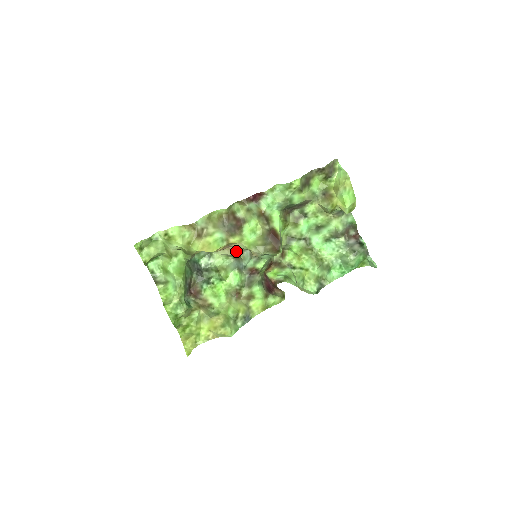
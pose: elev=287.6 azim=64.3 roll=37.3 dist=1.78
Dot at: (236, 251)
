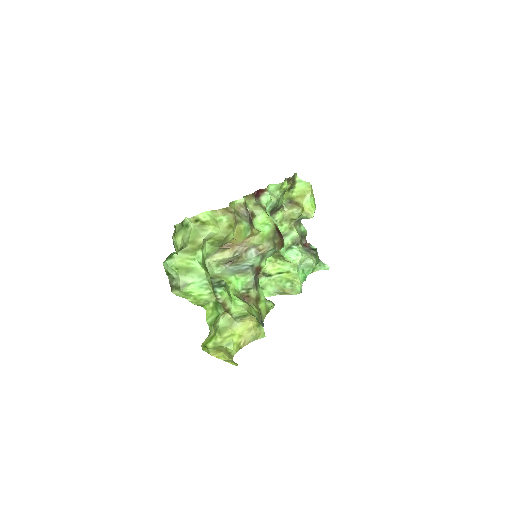
Dot at: (239, 251)
